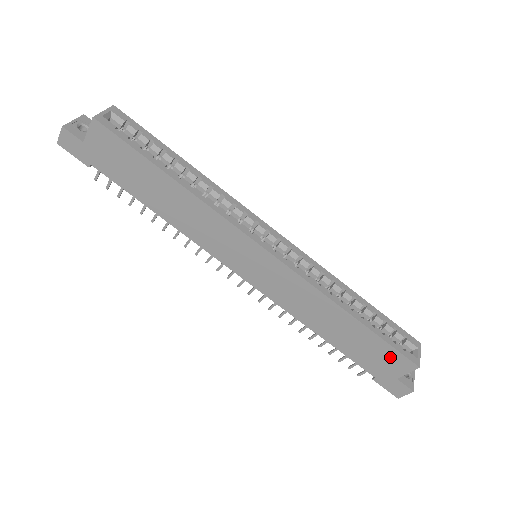
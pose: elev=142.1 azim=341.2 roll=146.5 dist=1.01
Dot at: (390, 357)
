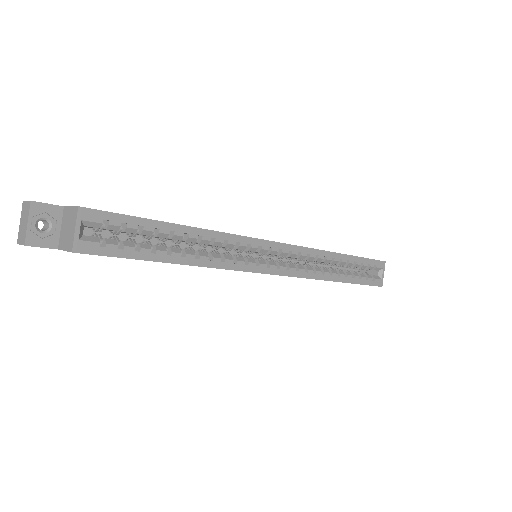
Dot at: occluded
